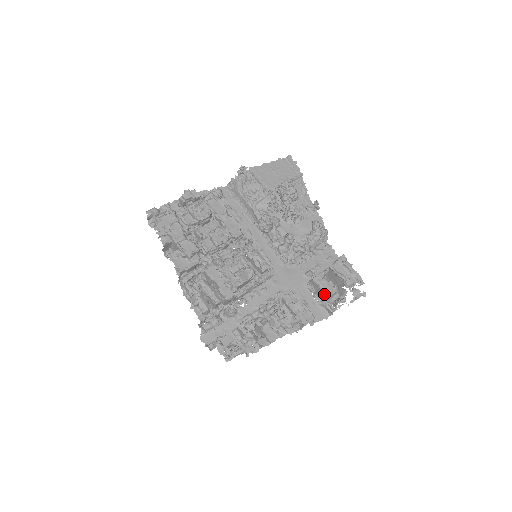
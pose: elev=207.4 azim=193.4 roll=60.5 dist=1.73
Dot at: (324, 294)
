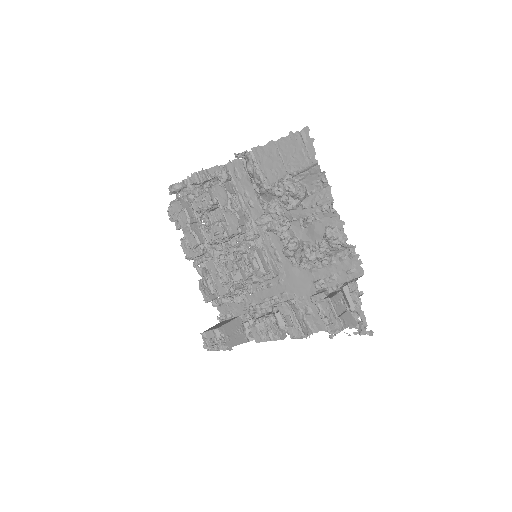
Dot at: occluded
